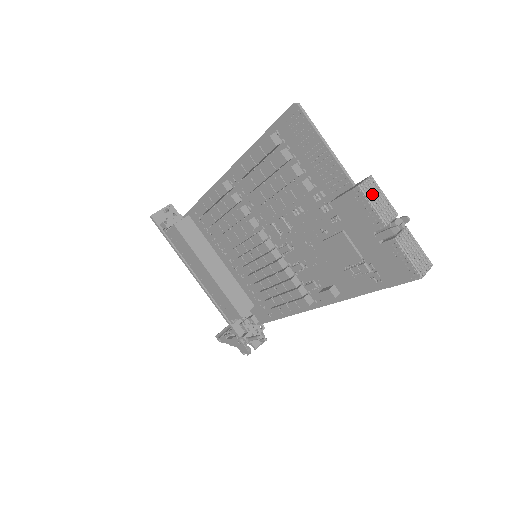
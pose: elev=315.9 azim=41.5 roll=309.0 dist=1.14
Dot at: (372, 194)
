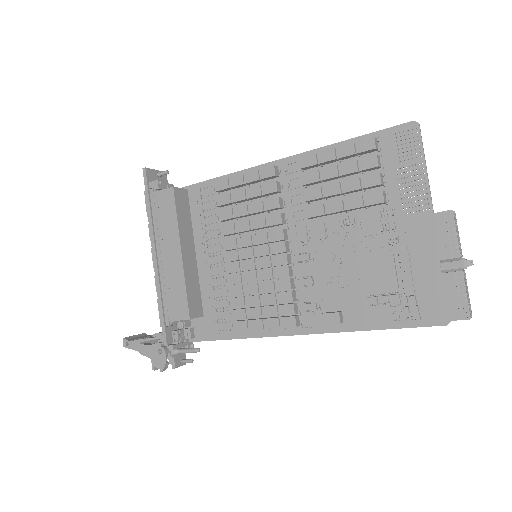
Dot at: (456, 225)
